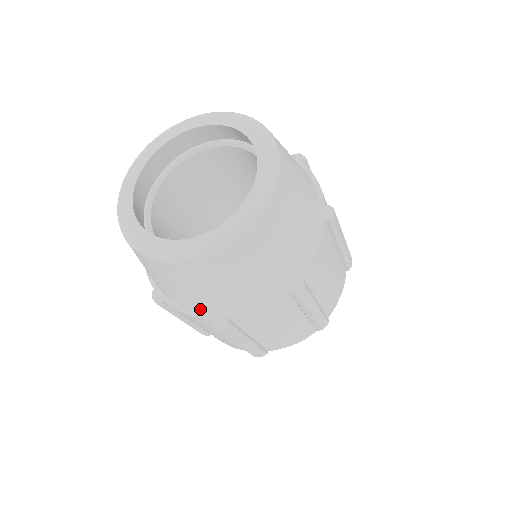
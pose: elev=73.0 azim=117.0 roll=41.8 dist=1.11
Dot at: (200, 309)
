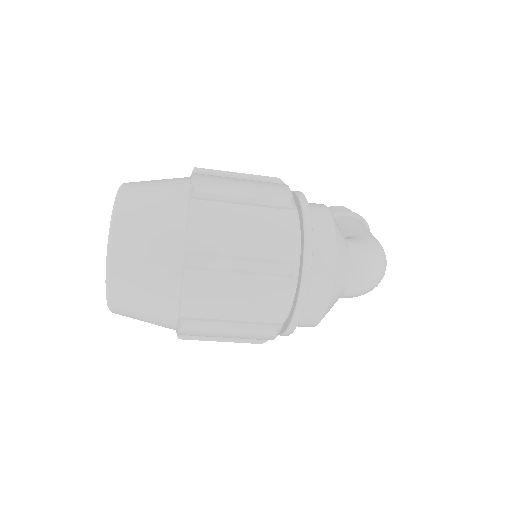
Dot at: (172, 323)
